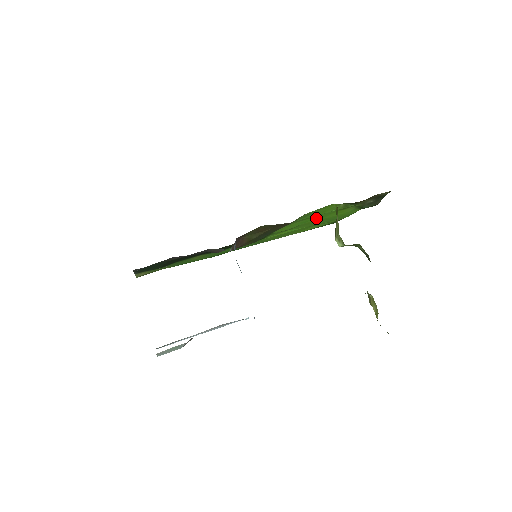
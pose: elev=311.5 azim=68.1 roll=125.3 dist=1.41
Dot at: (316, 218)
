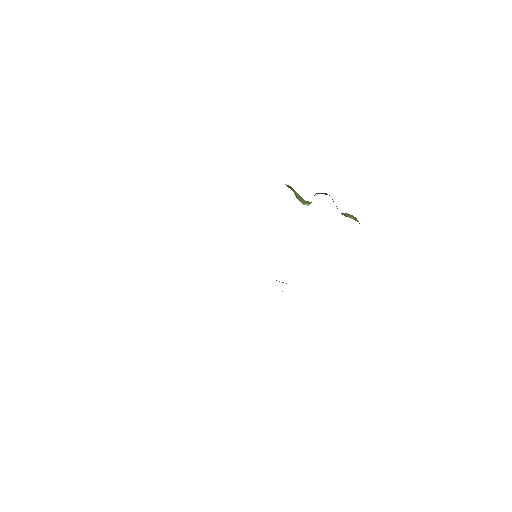
Dot at: occluded
